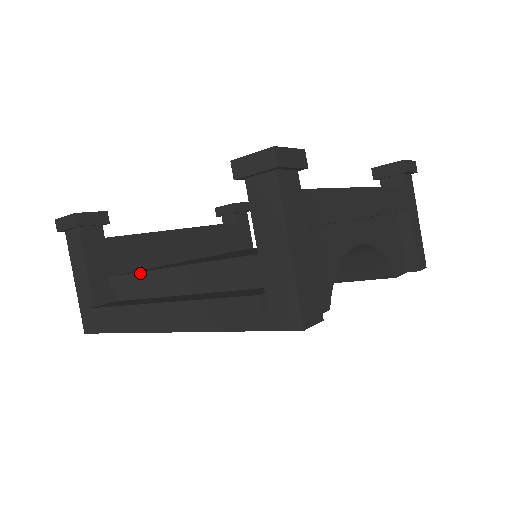
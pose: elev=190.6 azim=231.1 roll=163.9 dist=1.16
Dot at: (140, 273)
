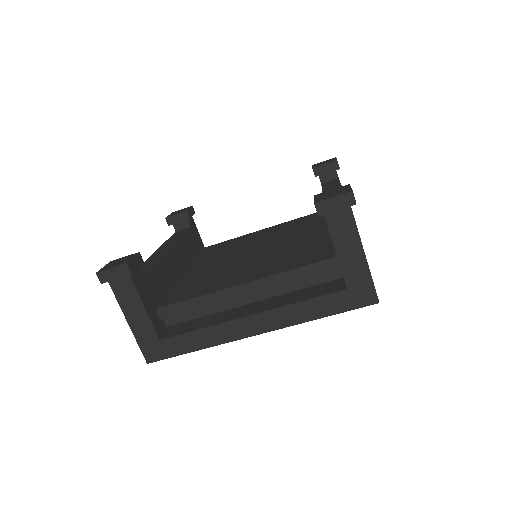
Dot at: (199, 298)
